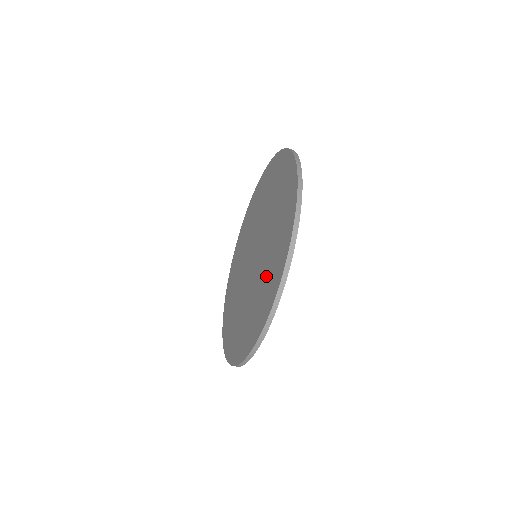
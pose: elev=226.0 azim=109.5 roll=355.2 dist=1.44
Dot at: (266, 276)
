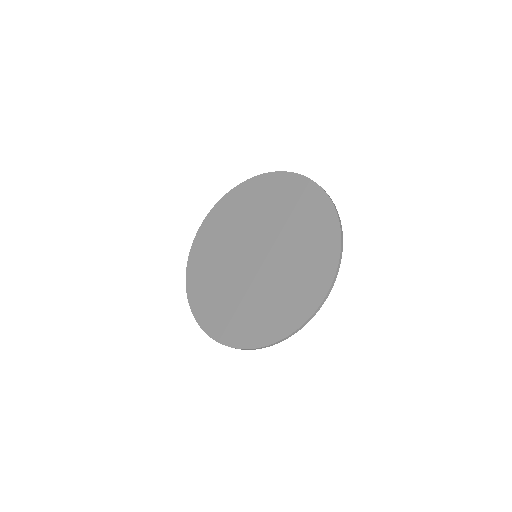
Dot at: (232, 308)
